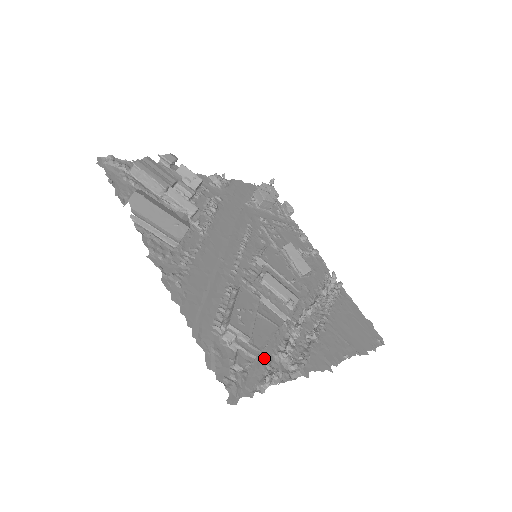
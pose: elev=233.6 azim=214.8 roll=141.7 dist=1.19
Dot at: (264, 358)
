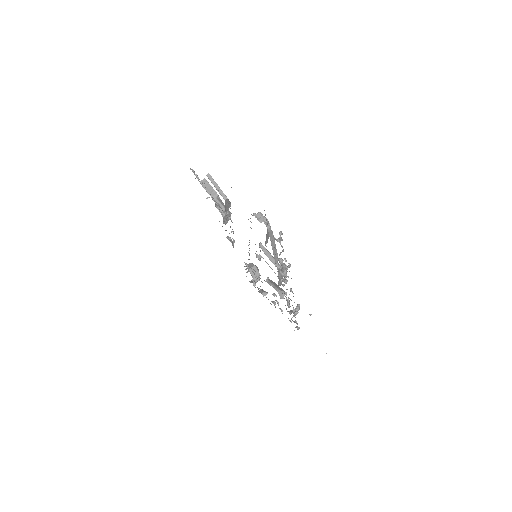
Dot at: occluded
